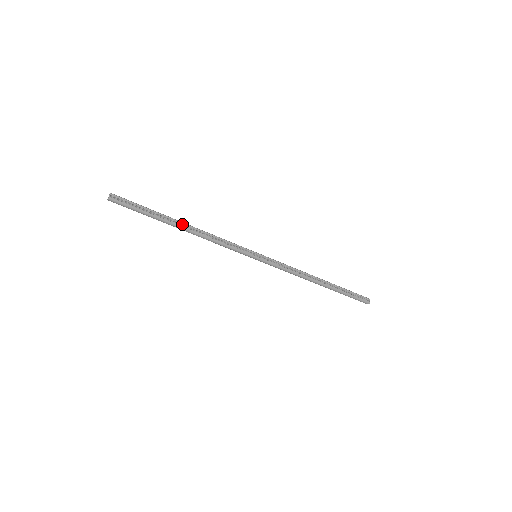
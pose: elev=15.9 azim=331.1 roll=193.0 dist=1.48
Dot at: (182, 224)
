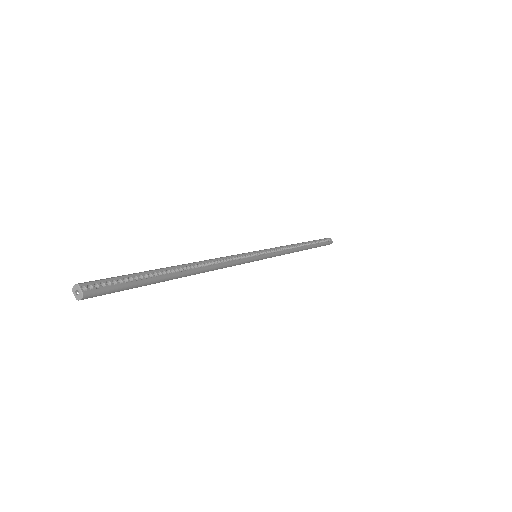
Dot at: (184, 267)
